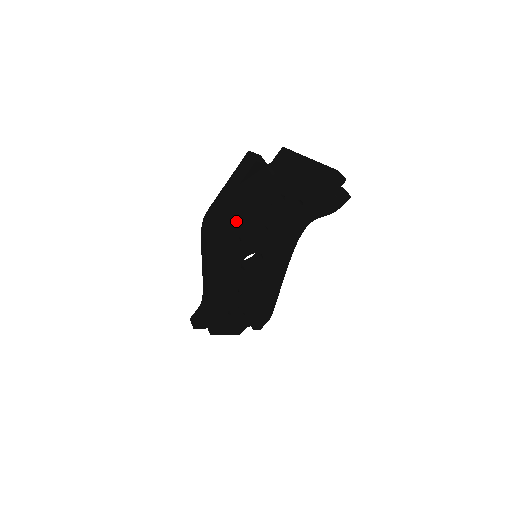
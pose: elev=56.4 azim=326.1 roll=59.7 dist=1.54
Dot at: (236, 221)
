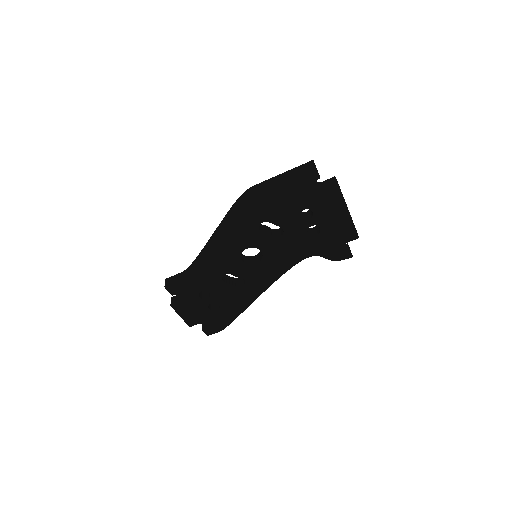
Dot at: (268, 207)
